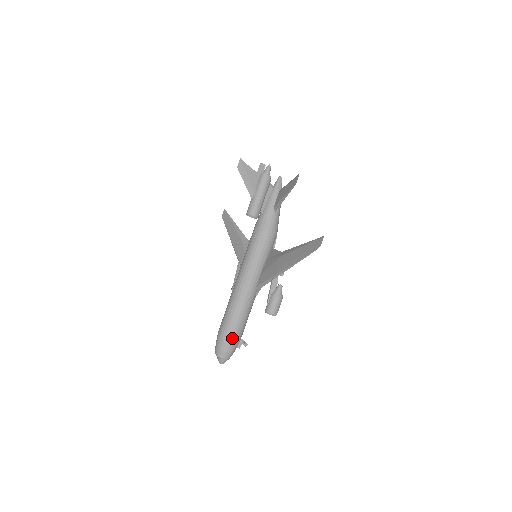
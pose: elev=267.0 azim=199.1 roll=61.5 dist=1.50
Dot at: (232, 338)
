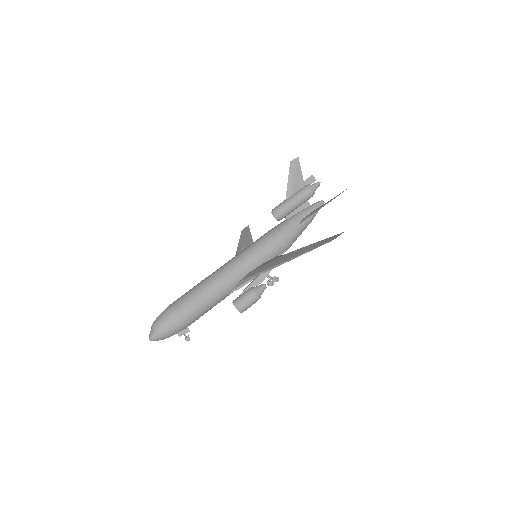
Dot at: (180, 315)
